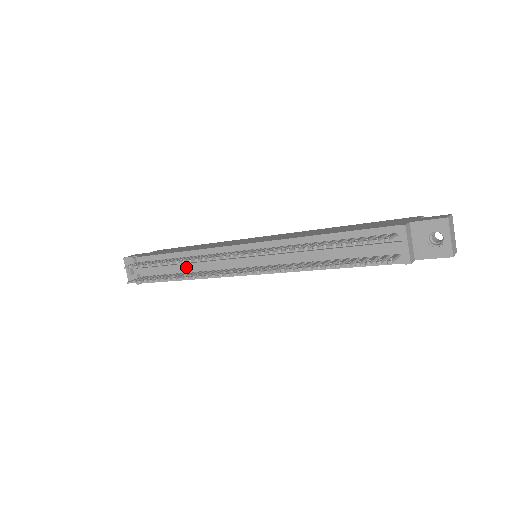
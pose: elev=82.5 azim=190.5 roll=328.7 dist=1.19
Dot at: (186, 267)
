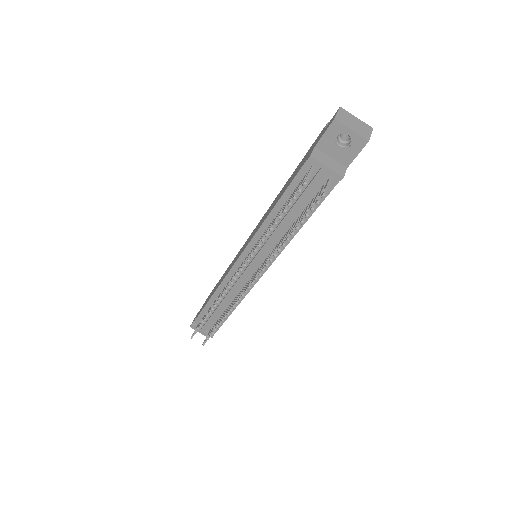
Dot at: (224, 304)
